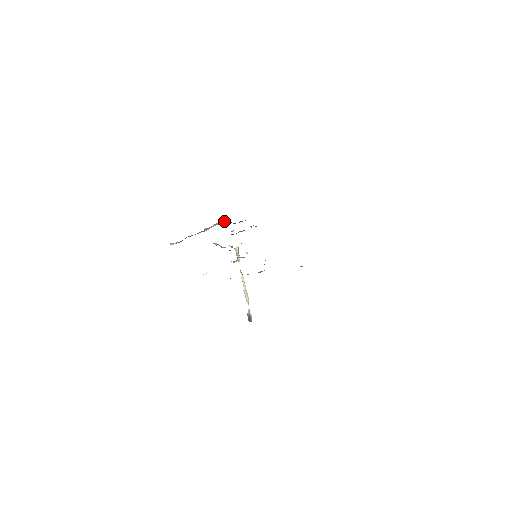
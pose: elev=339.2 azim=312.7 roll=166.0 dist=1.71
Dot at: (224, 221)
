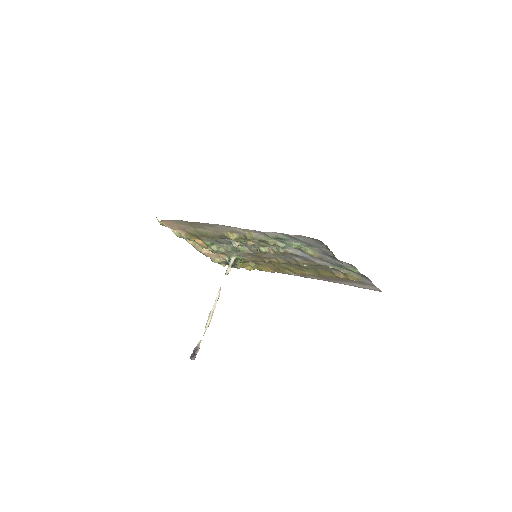
Dot at: occluded
